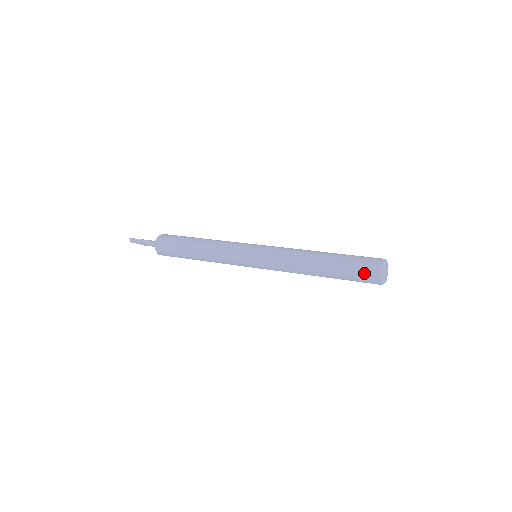
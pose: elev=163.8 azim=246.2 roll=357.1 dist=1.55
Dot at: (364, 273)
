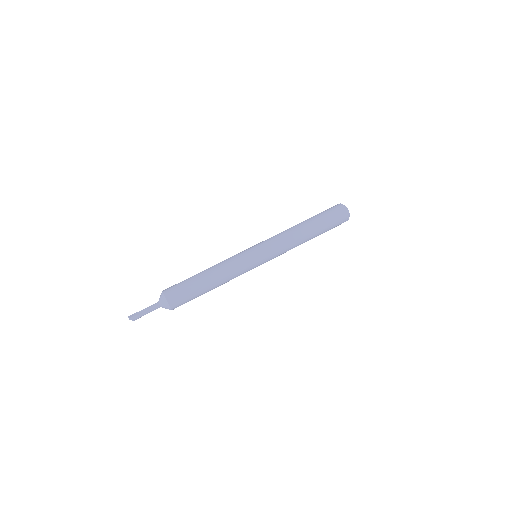
Dot at: occluded
